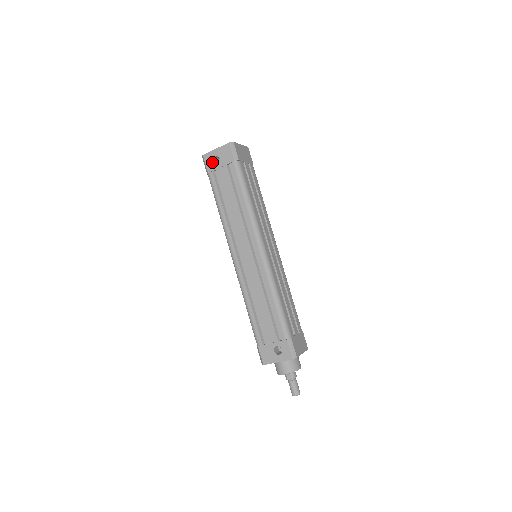
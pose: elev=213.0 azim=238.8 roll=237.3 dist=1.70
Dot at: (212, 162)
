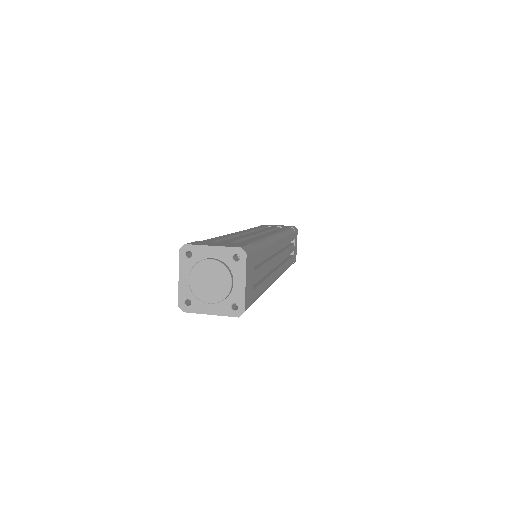
Dot at: occluded
